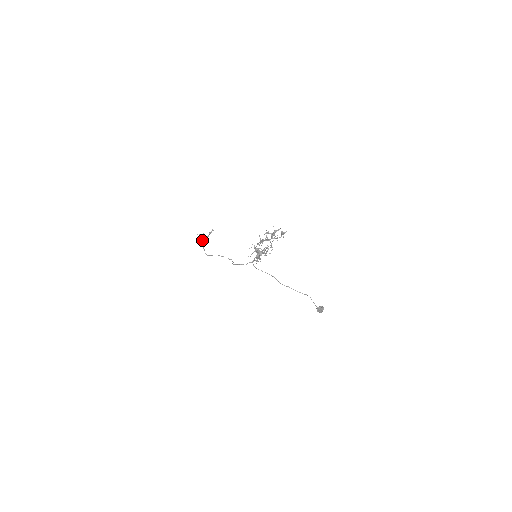
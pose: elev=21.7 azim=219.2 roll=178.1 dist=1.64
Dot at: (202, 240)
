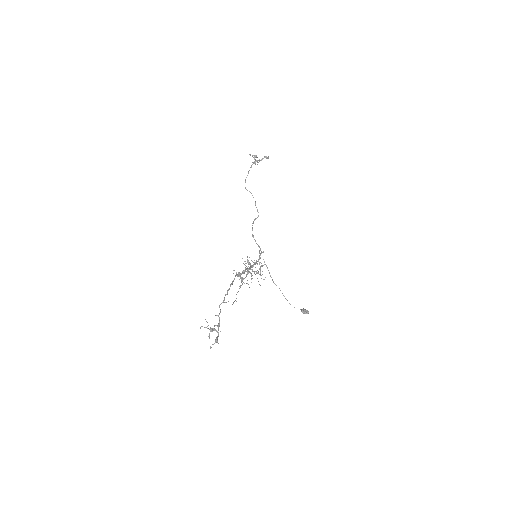
Dot at: occluded
